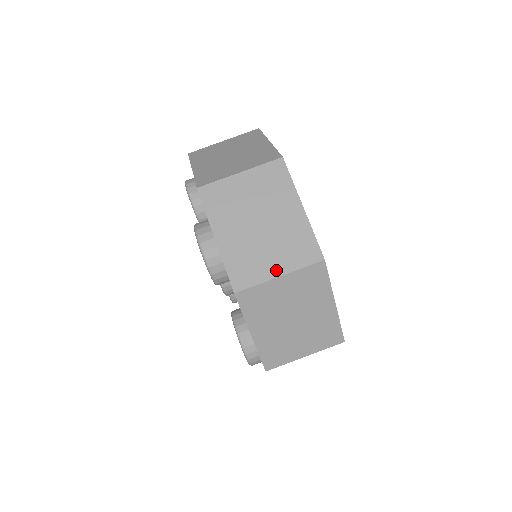
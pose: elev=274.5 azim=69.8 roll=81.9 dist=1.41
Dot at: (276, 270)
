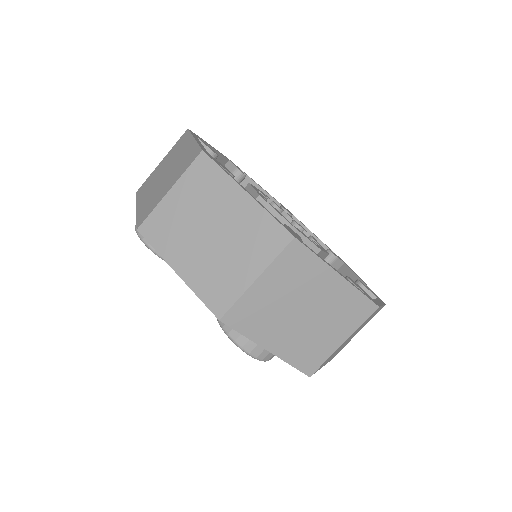
Dot at: (338, 340)
